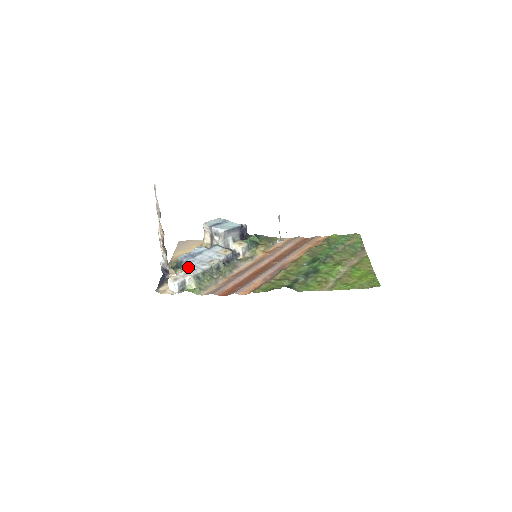
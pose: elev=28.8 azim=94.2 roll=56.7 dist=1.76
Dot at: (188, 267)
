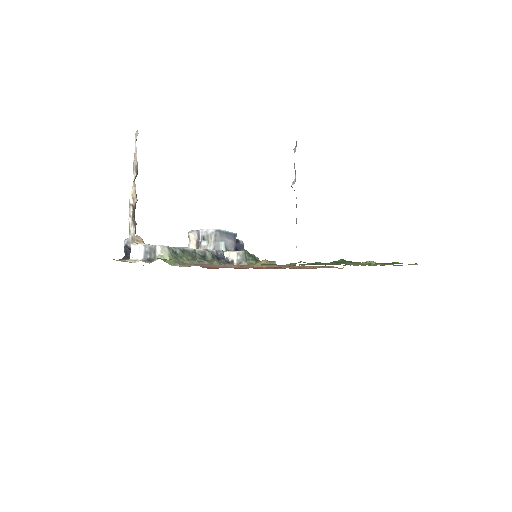
Dot at: occluded
